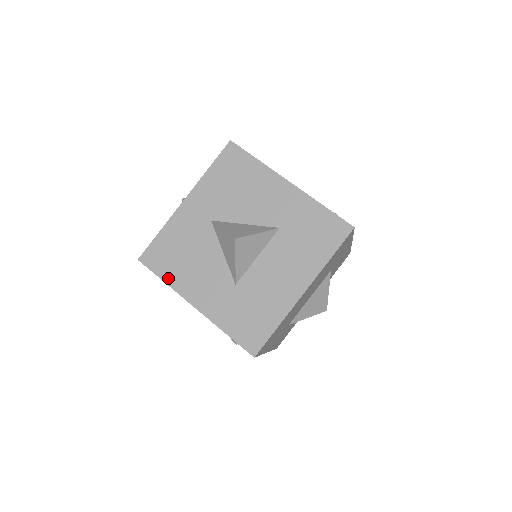
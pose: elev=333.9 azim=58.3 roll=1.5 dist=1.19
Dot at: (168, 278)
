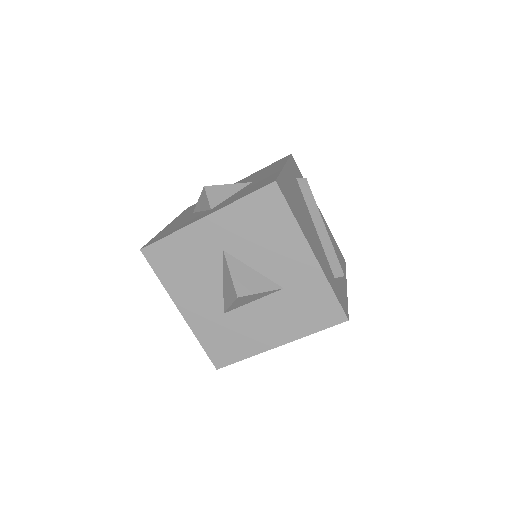
Dot at: (164, 279)
